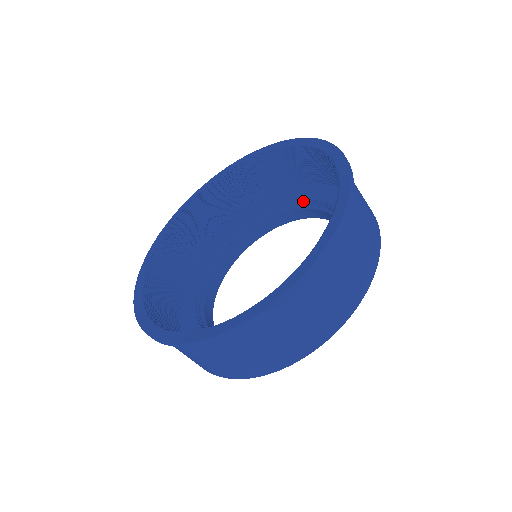
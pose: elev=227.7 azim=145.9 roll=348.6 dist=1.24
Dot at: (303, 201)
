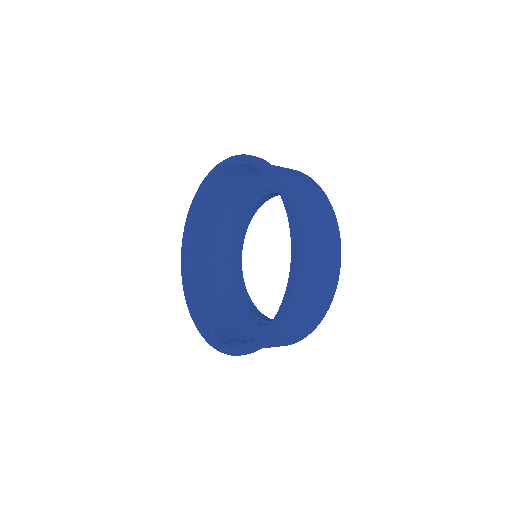
Dot at: occluded
